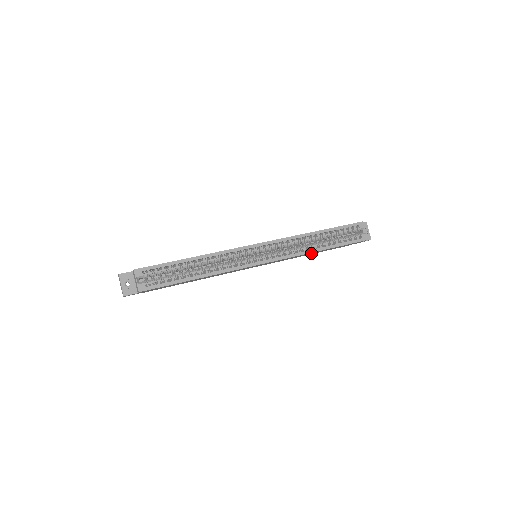
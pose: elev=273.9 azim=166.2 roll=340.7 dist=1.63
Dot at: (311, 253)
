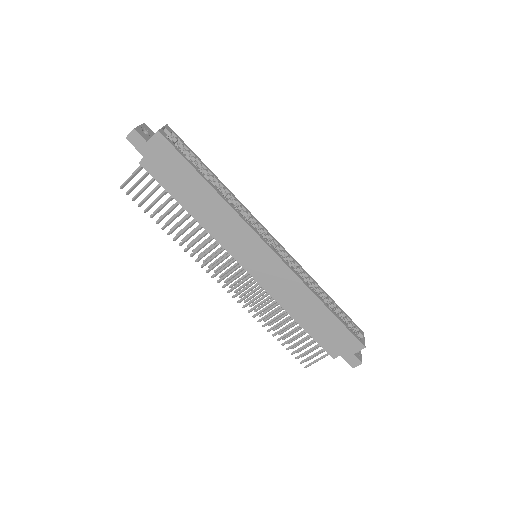
Dot at: (306, 308)
